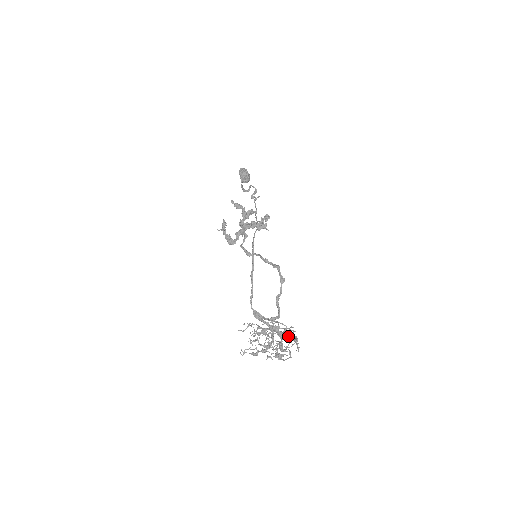
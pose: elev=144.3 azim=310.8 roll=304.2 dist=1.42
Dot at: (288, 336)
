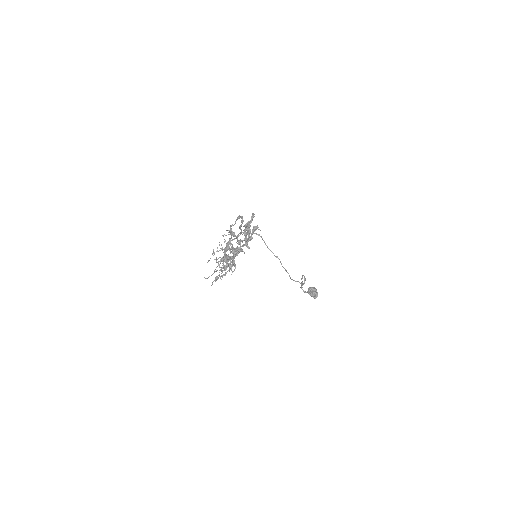
Dot at: (237, 248)
